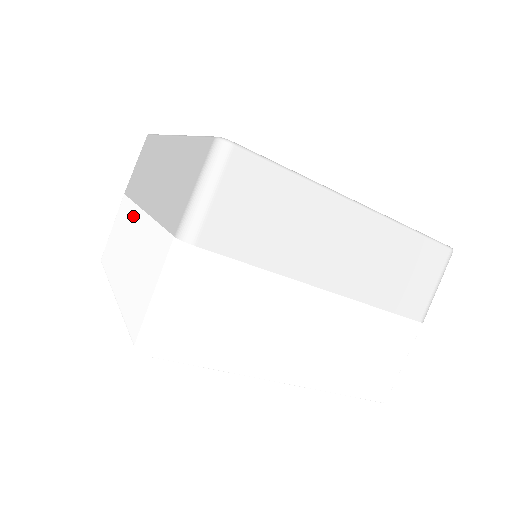
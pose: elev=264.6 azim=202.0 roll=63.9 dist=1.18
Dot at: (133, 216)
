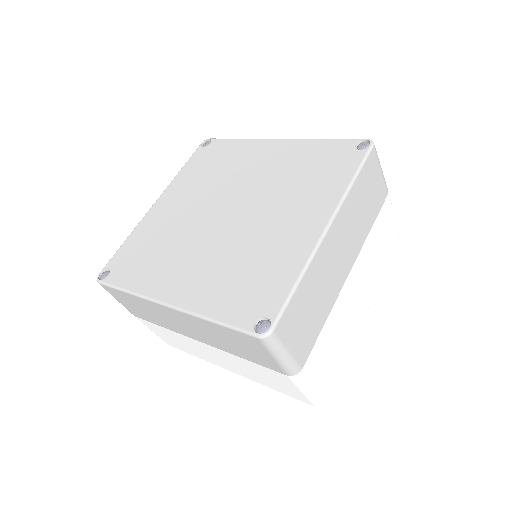
Dot at: (187, 340)
